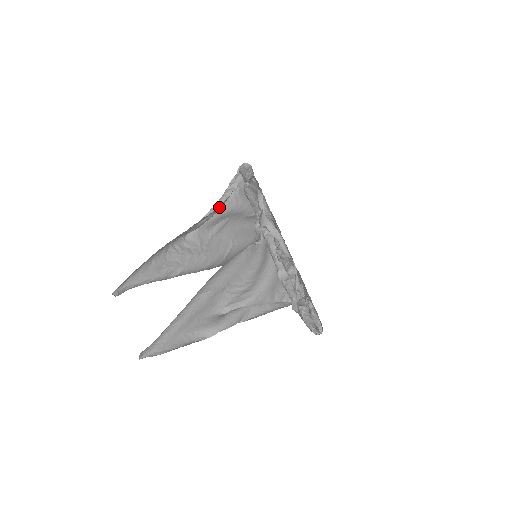
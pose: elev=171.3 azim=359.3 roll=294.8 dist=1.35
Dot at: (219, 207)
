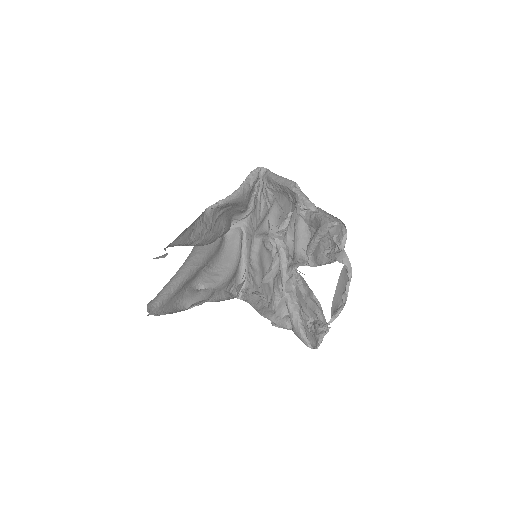
Dot at: occluded
